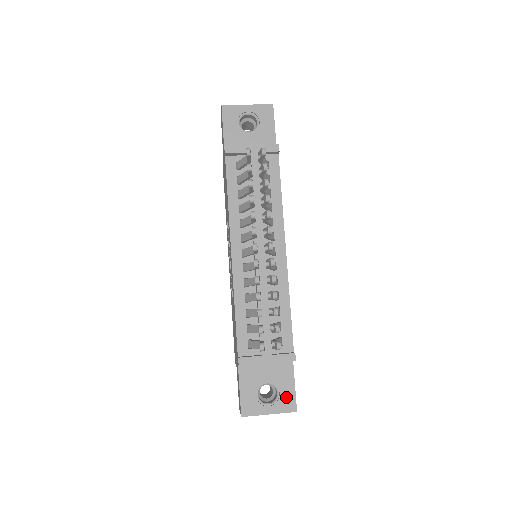
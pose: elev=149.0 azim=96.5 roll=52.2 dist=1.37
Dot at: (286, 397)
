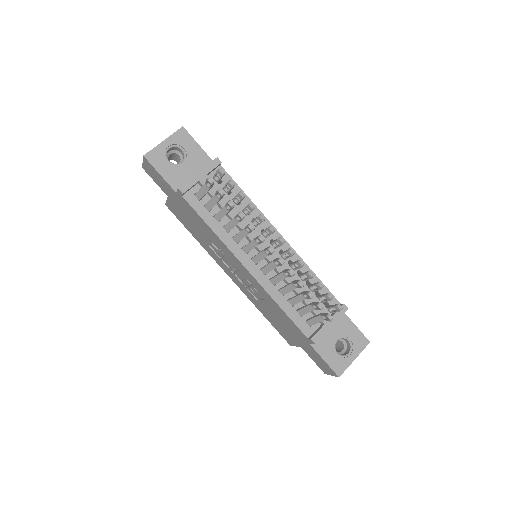
Dot at: (356, 339)
